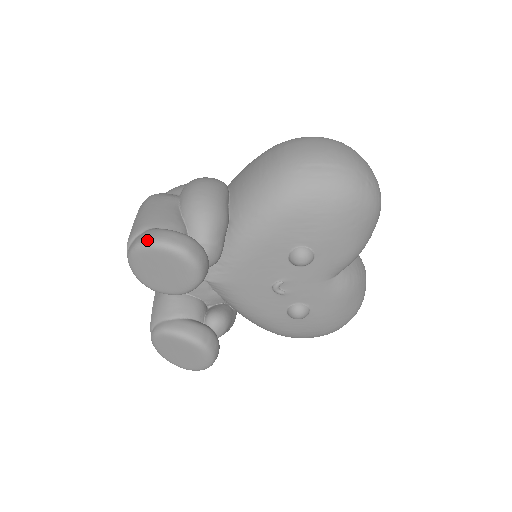
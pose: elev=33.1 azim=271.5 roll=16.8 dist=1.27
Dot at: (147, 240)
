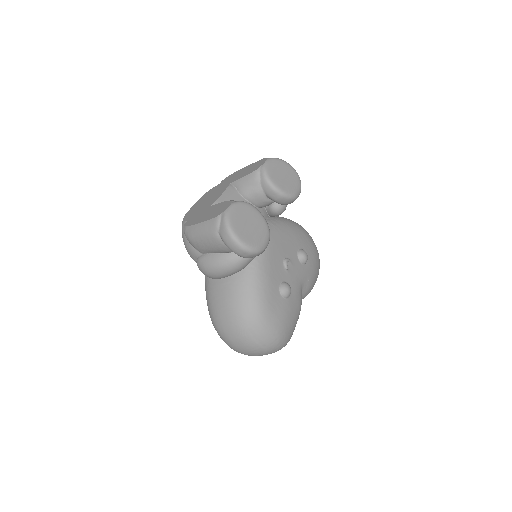
Dot at: (286, 162)
